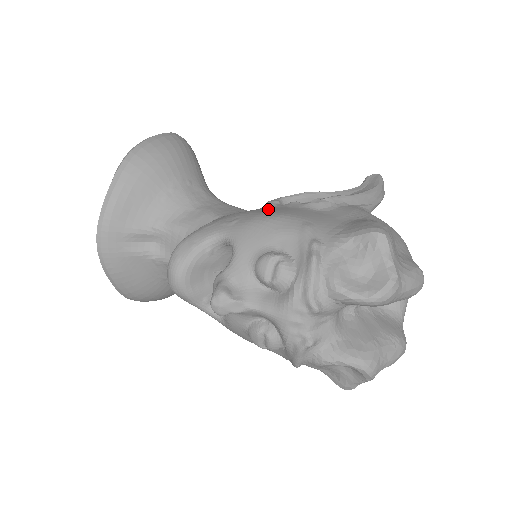
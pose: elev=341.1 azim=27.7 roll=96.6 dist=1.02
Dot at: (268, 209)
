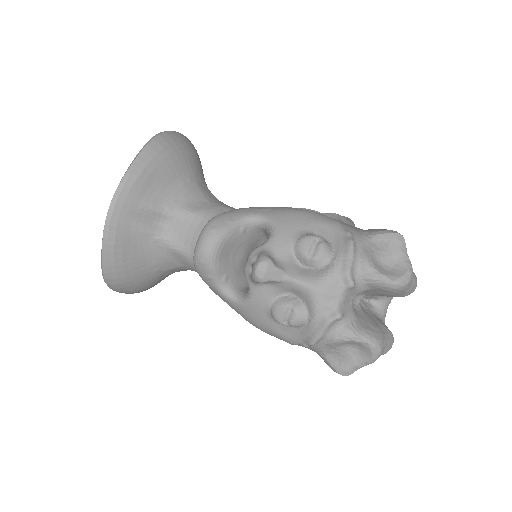
Dot at: occluded
